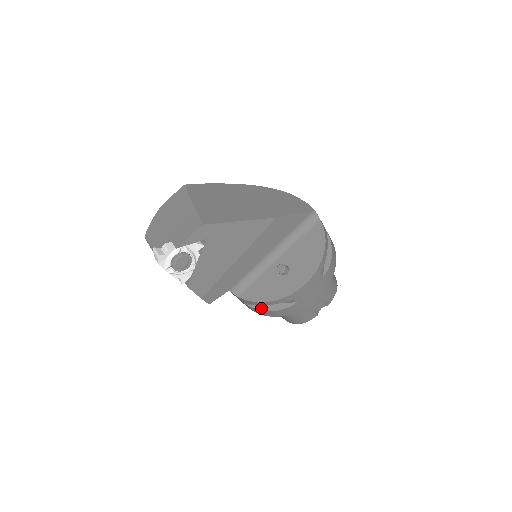
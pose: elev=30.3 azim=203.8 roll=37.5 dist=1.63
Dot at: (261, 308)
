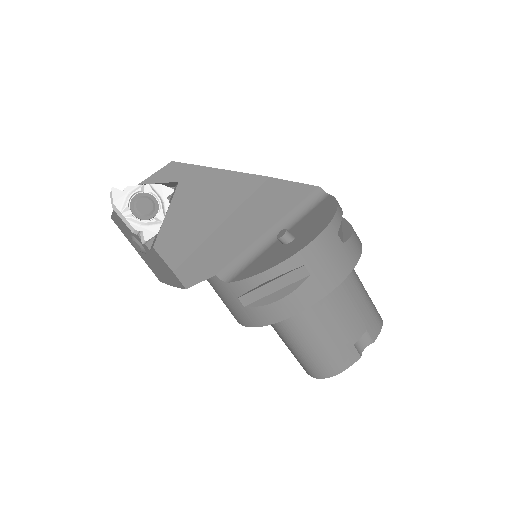
Dot at: (263, 302)
